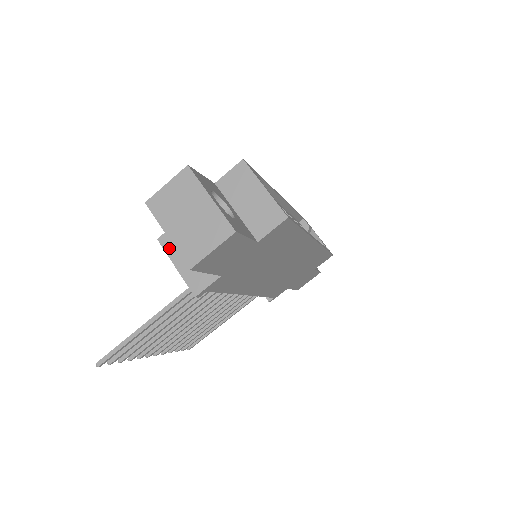
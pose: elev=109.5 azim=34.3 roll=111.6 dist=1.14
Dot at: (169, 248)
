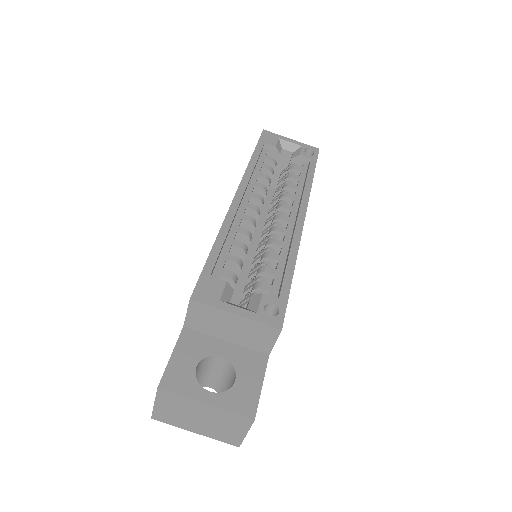
Dot at: occluded
